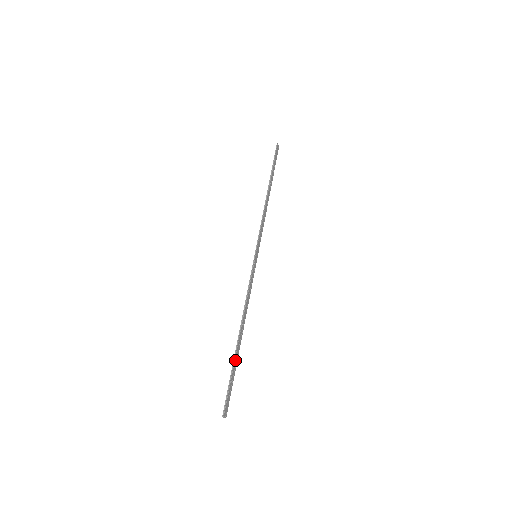
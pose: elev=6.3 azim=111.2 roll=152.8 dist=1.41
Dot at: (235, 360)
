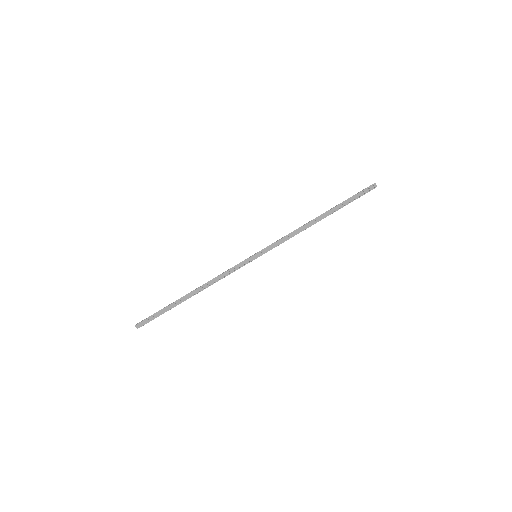
Dot at: (172, 304)
